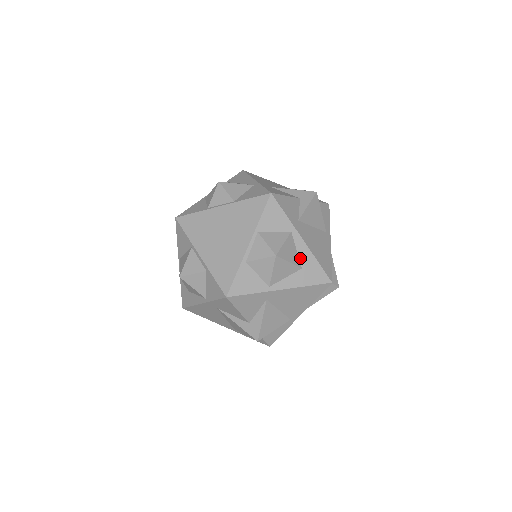
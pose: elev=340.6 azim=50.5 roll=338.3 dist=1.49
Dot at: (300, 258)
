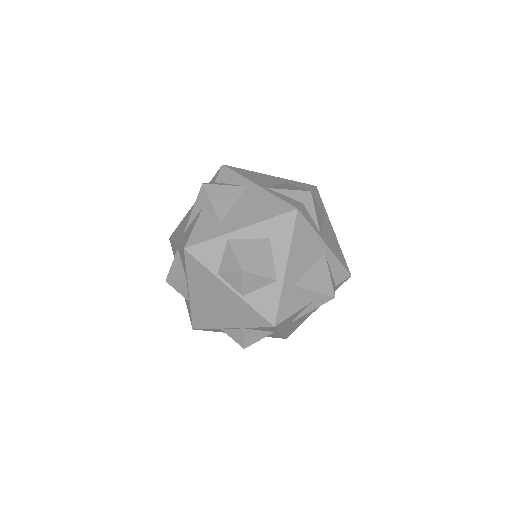
Dot at: (270, 334)
